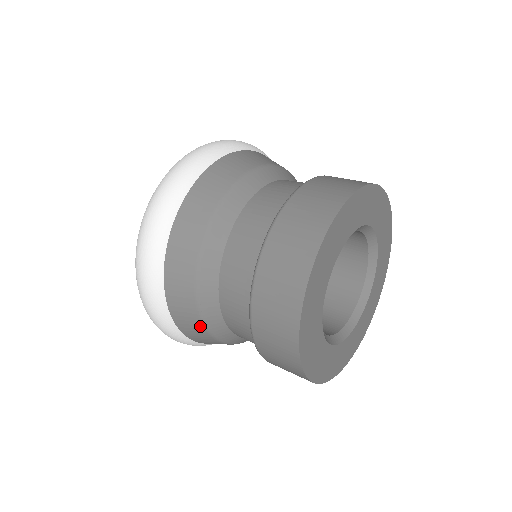
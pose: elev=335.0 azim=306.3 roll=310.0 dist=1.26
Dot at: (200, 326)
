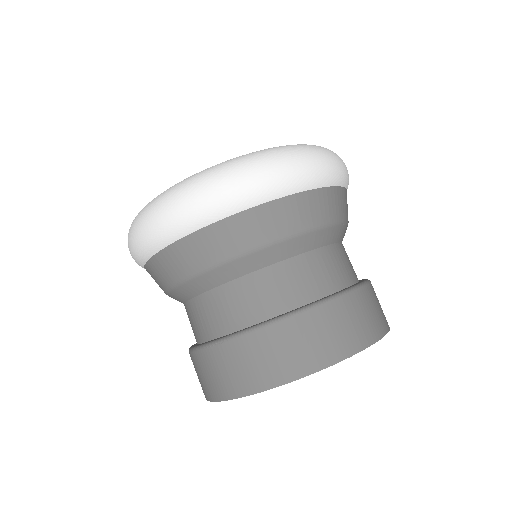
Dot at: occluded
